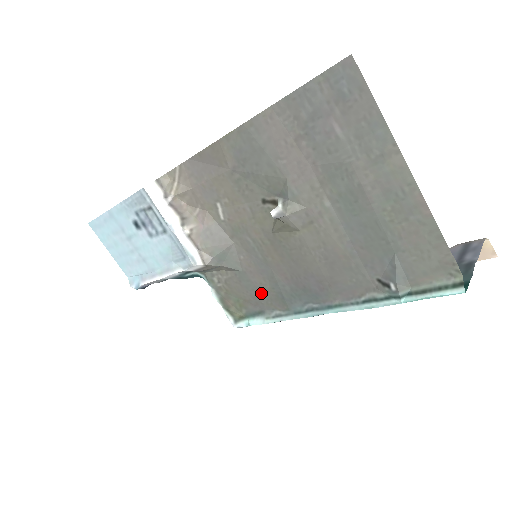
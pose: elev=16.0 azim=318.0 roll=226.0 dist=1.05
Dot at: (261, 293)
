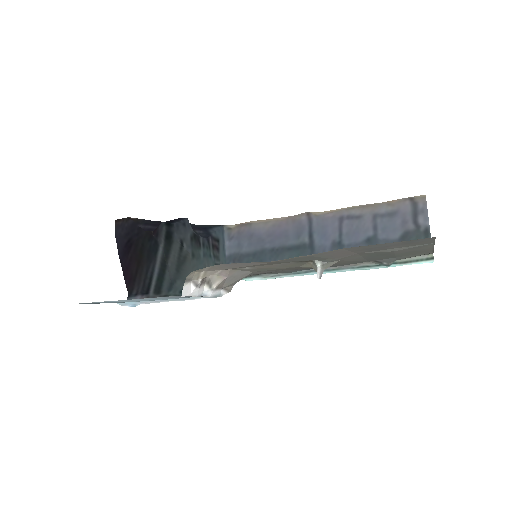
Dot at: occluded
